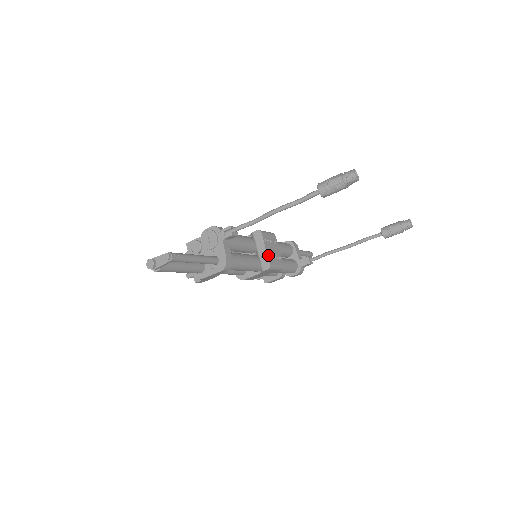
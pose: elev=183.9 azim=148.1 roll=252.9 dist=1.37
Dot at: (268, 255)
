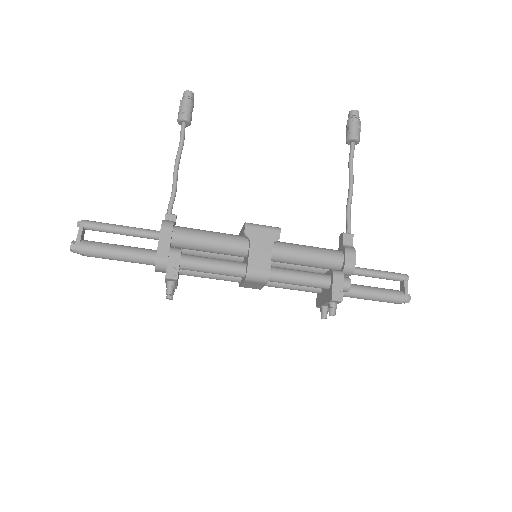
Dot at: occluded
